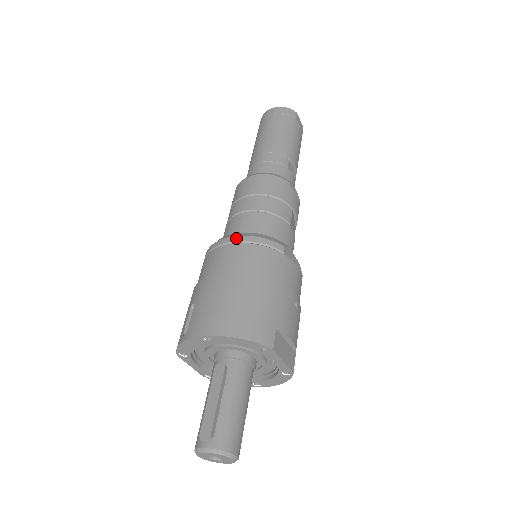
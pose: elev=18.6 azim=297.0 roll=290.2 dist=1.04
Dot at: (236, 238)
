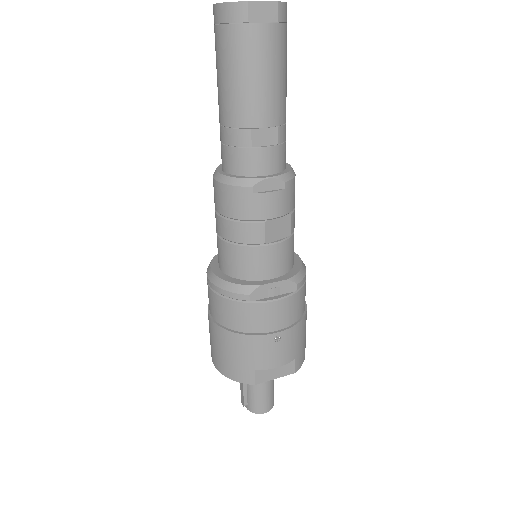
Dot at: (211, 284)
